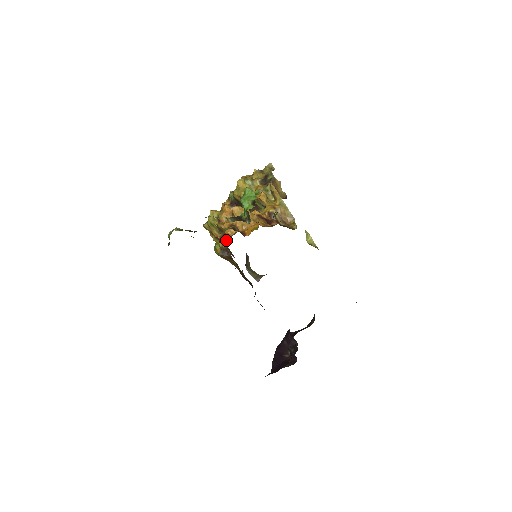
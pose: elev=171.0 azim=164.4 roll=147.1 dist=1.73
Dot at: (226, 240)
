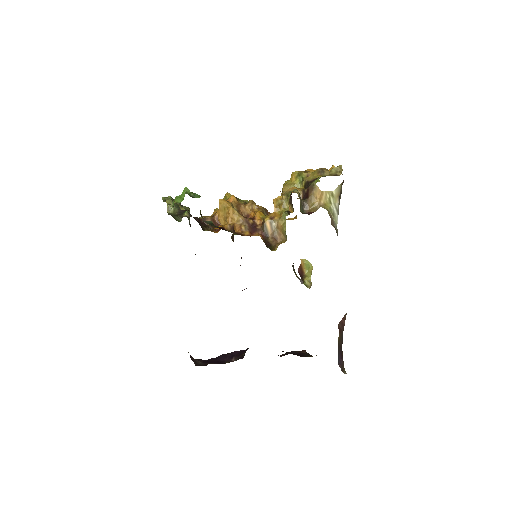
Dot at: occluded
